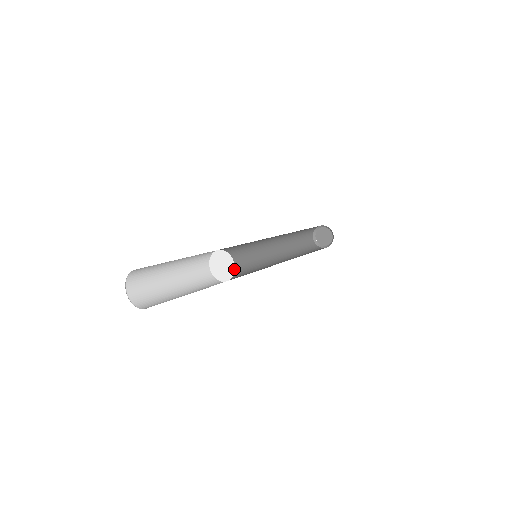
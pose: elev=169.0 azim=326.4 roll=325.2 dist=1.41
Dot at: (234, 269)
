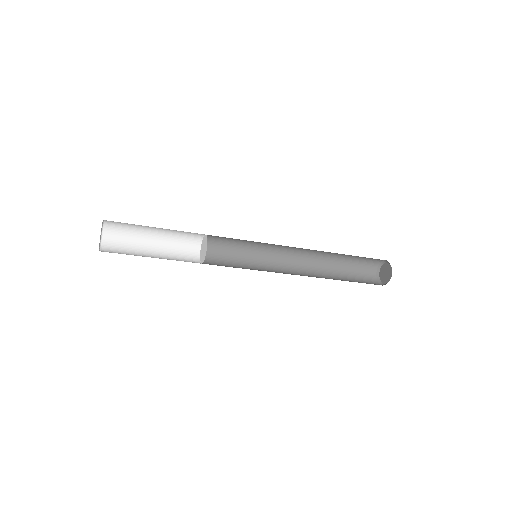
Dot at: occluded
